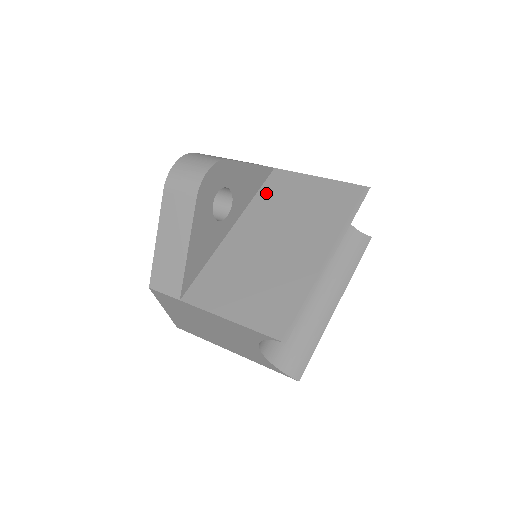
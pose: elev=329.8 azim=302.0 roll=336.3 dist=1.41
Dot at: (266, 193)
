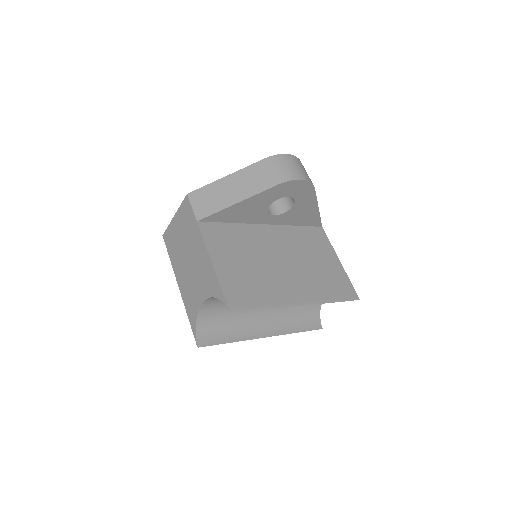
Dot at: (304, 232)
